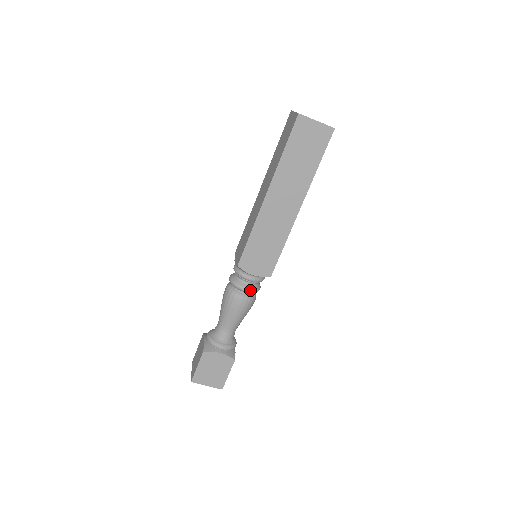
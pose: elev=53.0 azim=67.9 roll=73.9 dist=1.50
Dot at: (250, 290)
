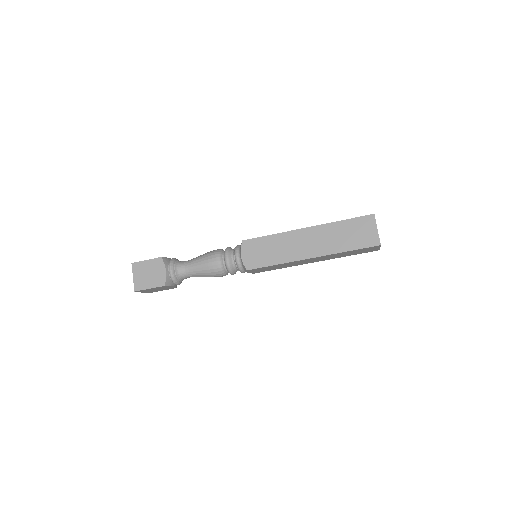
Dot at: (228, 262)
